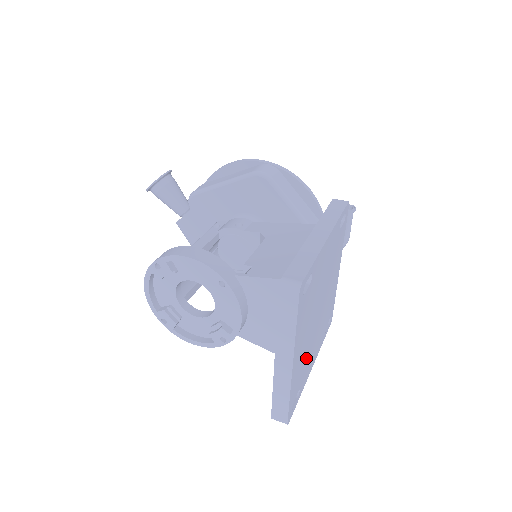
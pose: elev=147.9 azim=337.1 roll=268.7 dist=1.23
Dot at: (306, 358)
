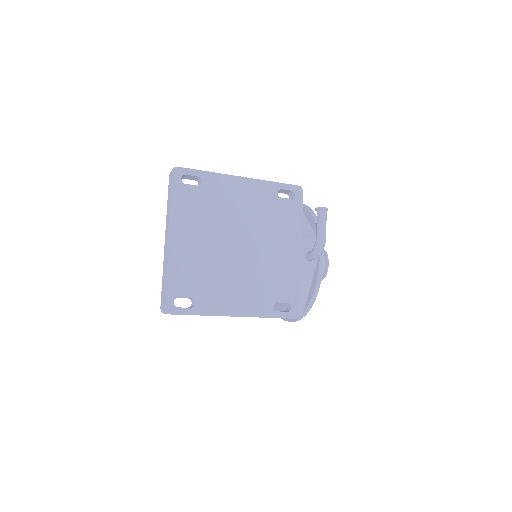
Dot at: (208, 275)
